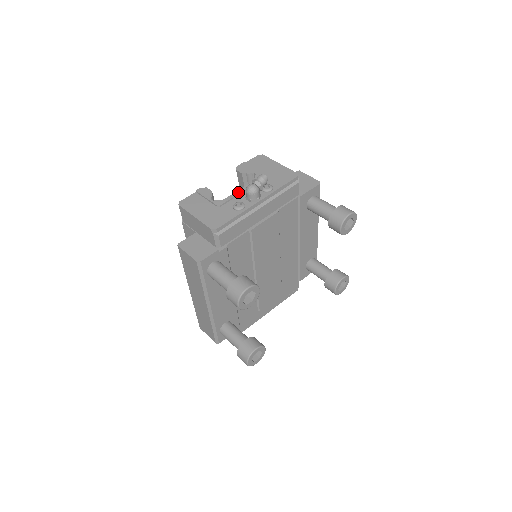
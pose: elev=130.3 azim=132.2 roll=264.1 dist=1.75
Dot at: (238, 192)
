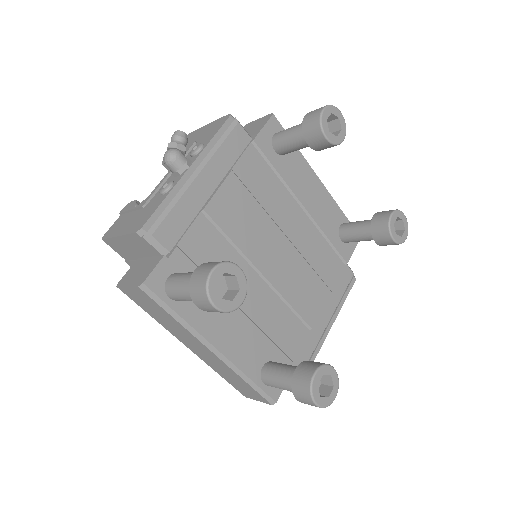
Dot at: (164, 178)
